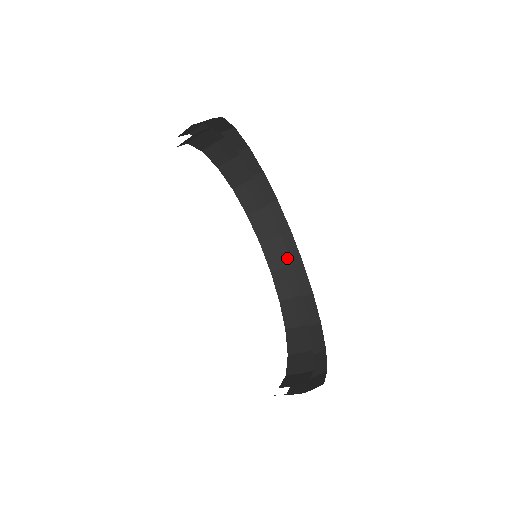
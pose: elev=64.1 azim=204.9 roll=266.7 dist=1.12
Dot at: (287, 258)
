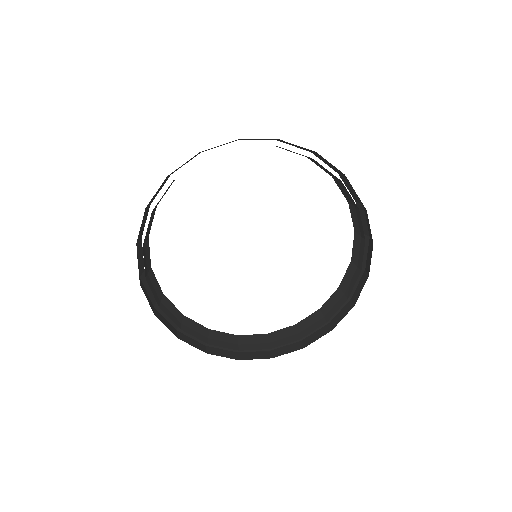
Dot at: occluded
